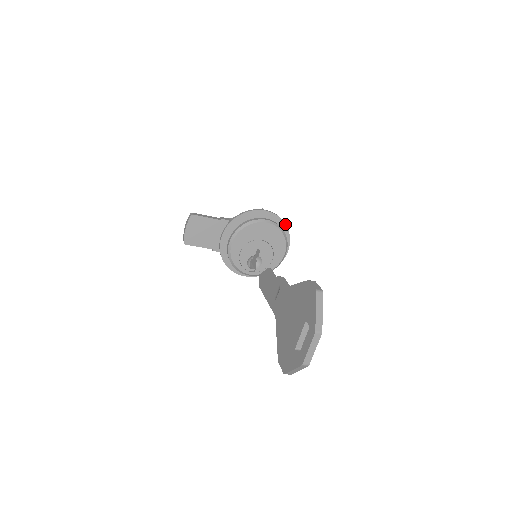
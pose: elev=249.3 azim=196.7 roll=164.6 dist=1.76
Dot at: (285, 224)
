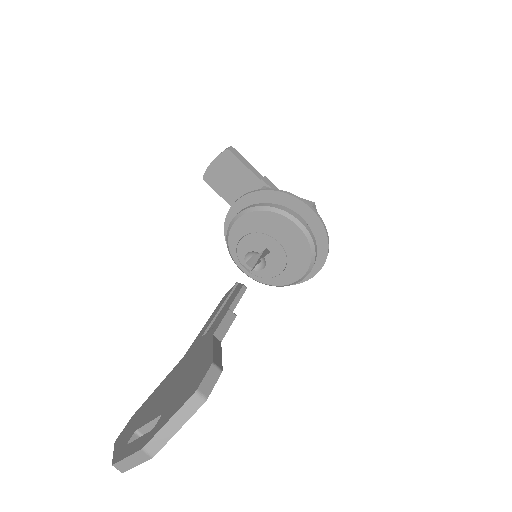
Dot at: (328, 243)
